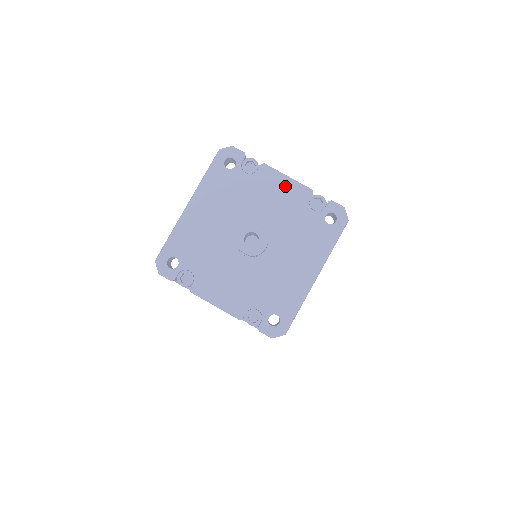
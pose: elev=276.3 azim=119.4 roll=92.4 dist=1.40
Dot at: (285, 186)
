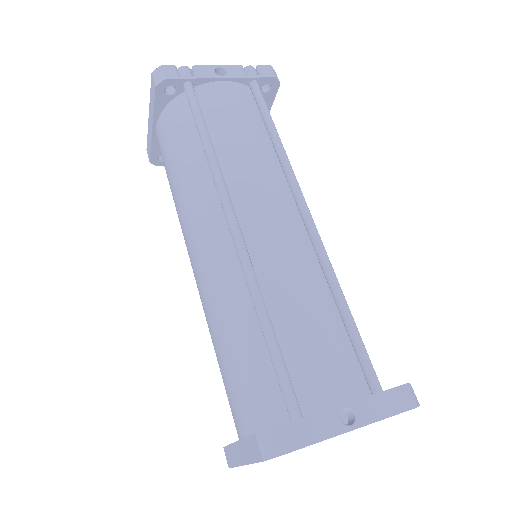
Dot at: occluded
